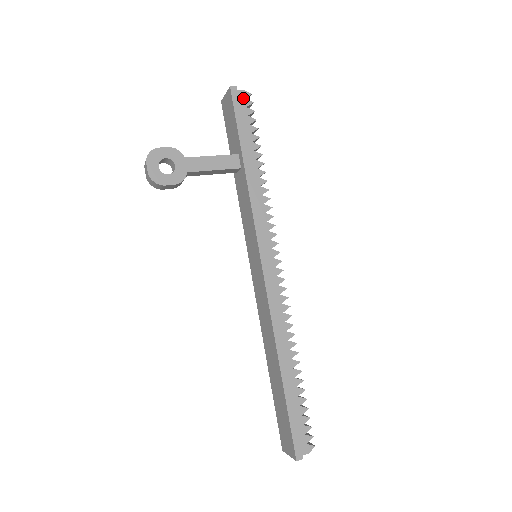
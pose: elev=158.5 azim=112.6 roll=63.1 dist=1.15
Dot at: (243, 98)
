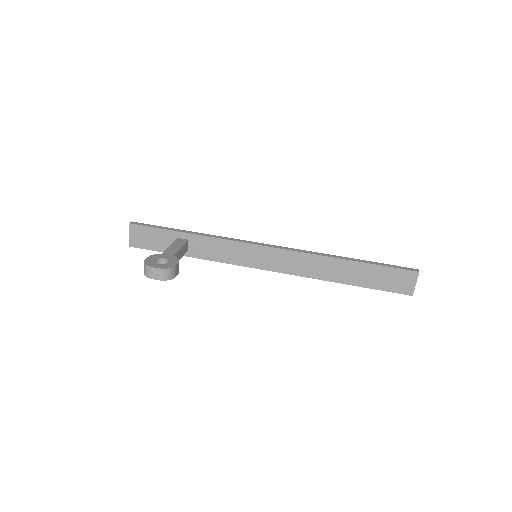
Dot at: occluded
